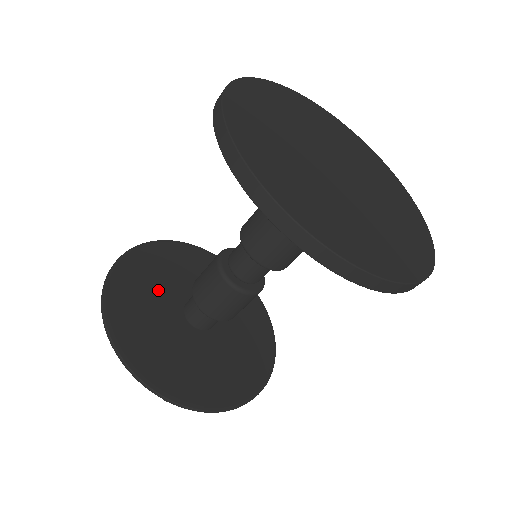
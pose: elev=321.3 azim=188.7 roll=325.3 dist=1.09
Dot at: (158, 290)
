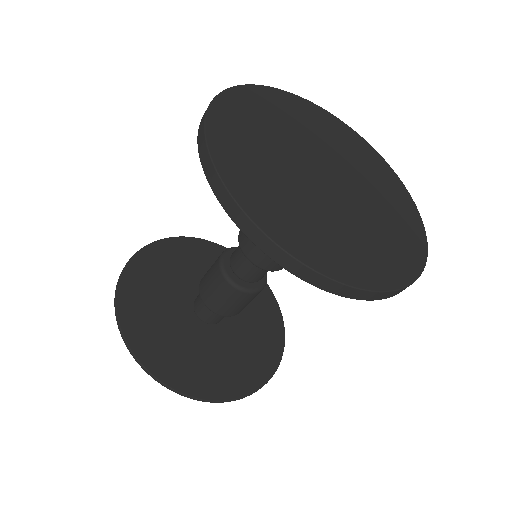
Dot at: (166, 294)
